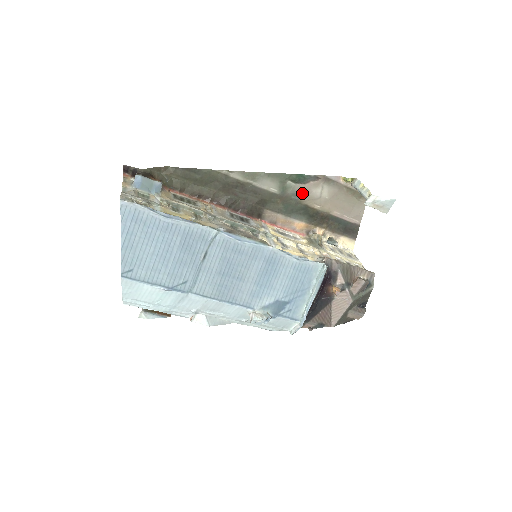
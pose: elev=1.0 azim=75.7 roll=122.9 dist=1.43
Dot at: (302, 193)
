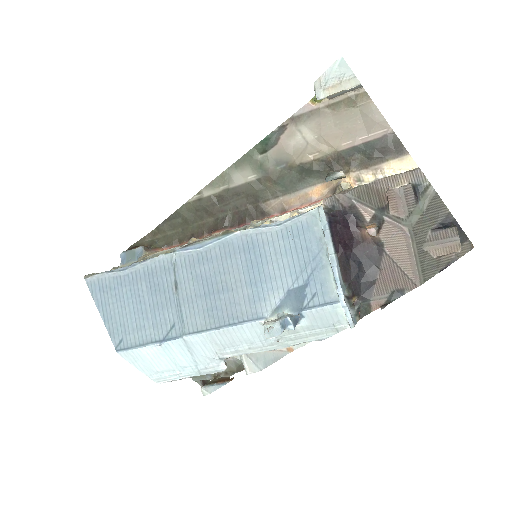
Dot at: (283, 156)
